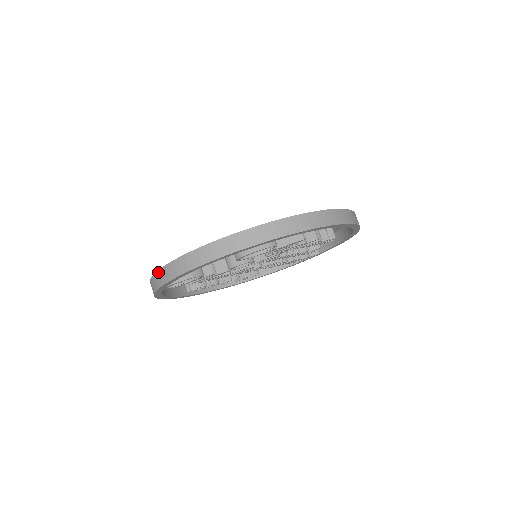
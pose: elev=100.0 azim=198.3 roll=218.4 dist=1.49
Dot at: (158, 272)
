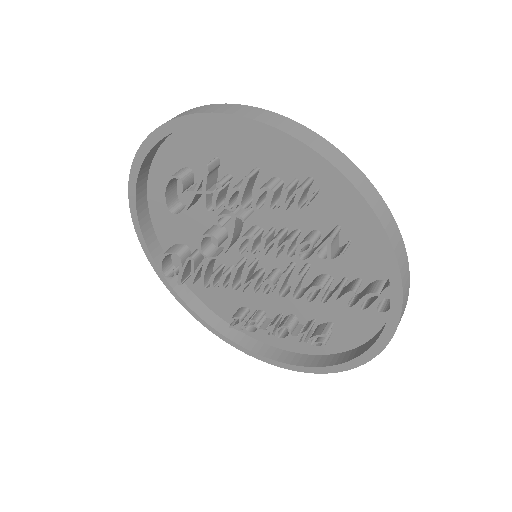
Dot at: occluded
